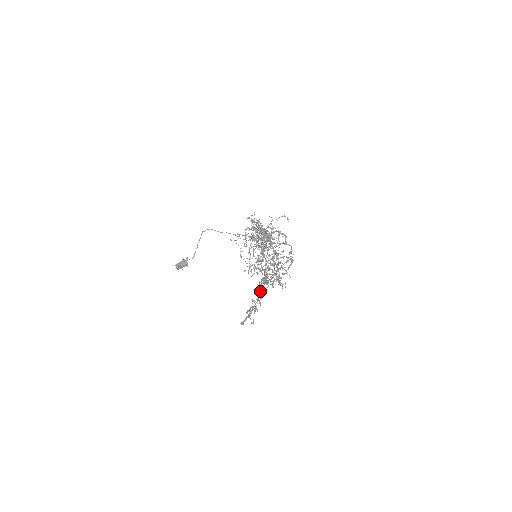
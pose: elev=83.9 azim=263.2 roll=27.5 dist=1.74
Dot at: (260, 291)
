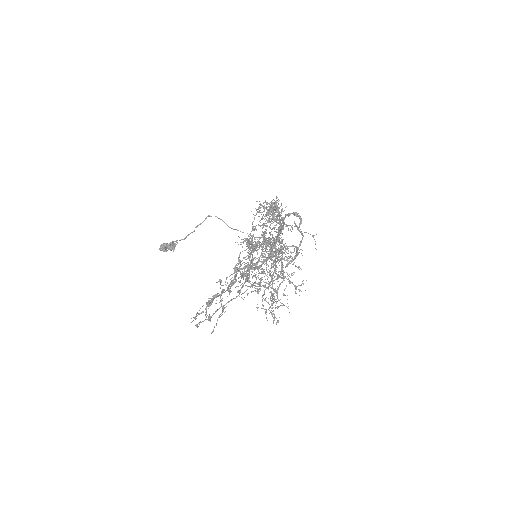
Dot at: (236, 272)
